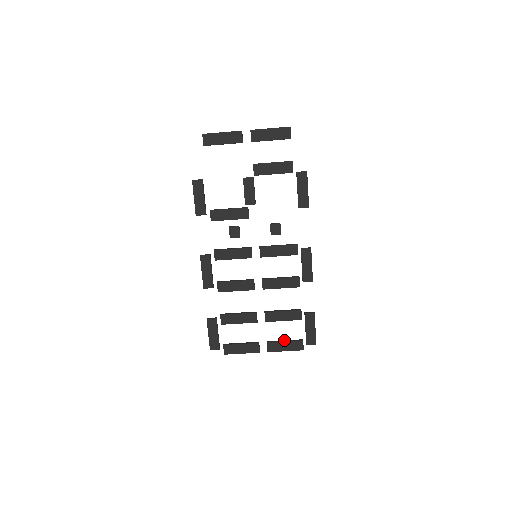
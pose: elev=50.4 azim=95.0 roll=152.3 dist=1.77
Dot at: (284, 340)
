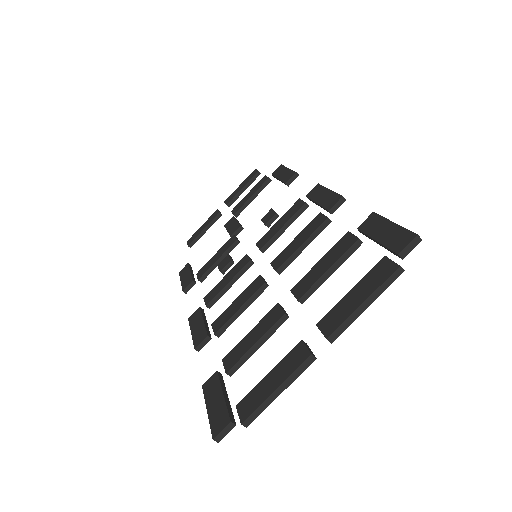
Dot at: (352, 296)
